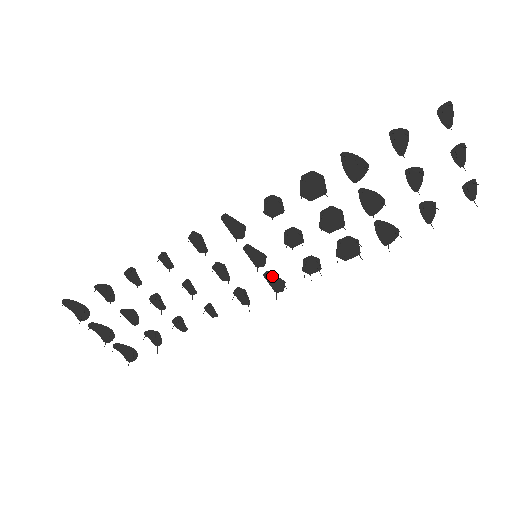
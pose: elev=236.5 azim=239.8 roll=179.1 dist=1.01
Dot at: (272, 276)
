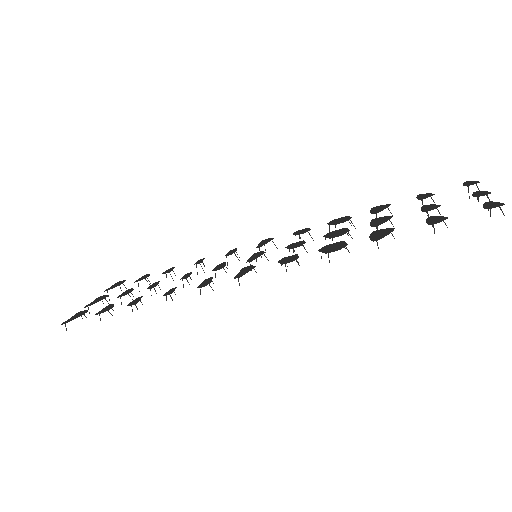
Dot at: (263, 244)
